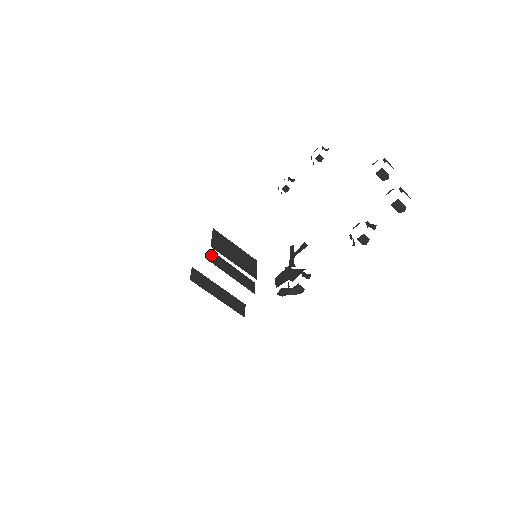
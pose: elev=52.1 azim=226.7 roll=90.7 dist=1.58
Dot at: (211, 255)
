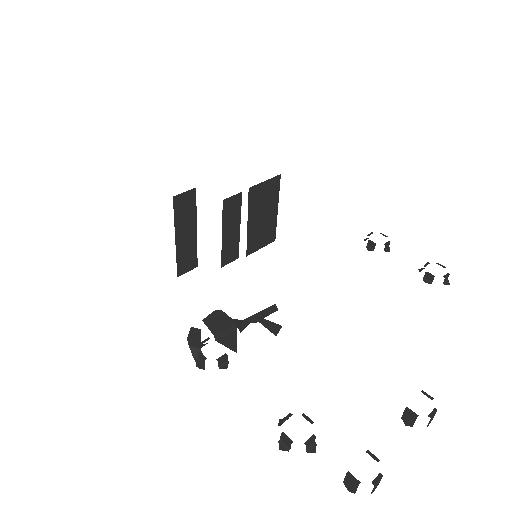
Dot at: (234, 197)
